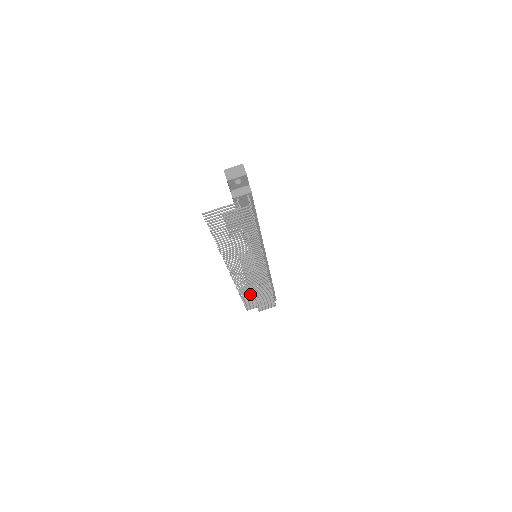
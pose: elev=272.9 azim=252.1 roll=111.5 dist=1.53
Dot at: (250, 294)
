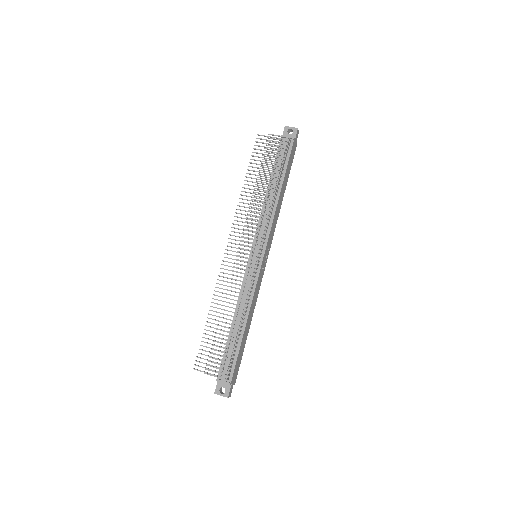
Dot at: (218, 320)
